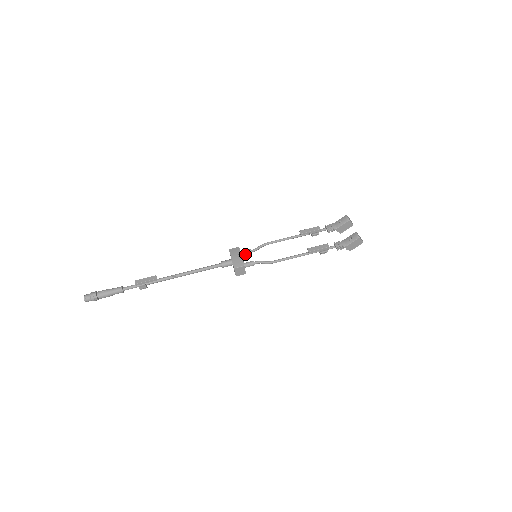
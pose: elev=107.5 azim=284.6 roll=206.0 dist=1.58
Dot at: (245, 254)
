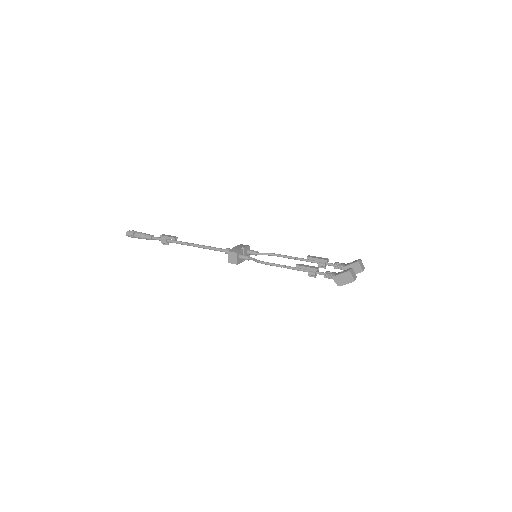
Dot at: (250, 253)
